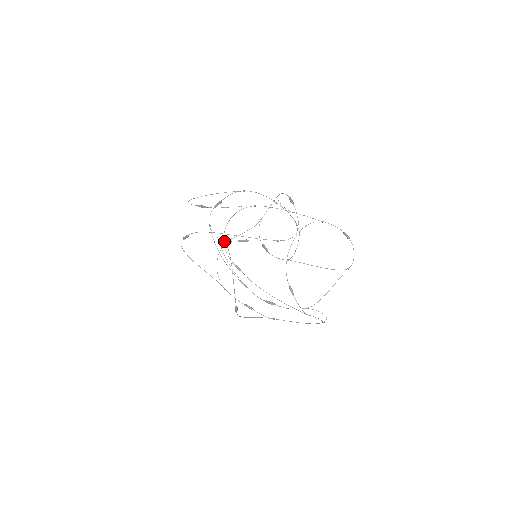
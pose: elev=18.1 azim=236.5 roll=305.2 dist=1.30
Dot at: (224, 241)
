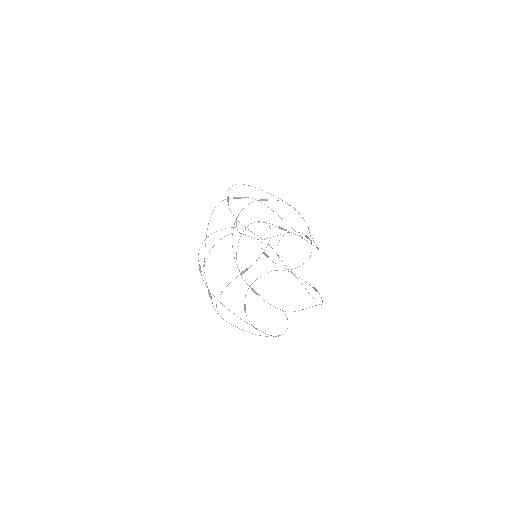
Dot at: occluded
